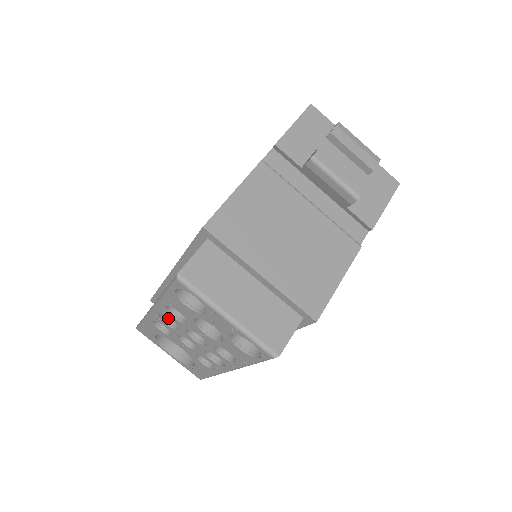
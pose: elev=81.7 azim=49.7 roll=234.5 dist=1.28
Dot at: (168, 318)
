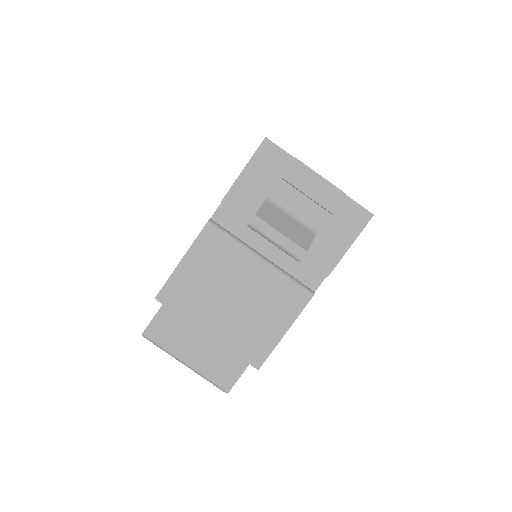
Dot at: occluded
